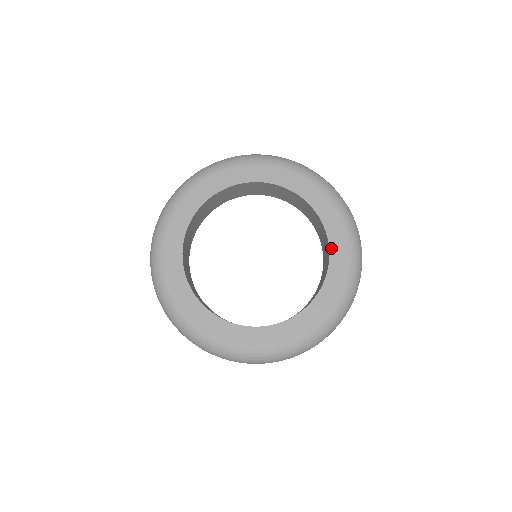
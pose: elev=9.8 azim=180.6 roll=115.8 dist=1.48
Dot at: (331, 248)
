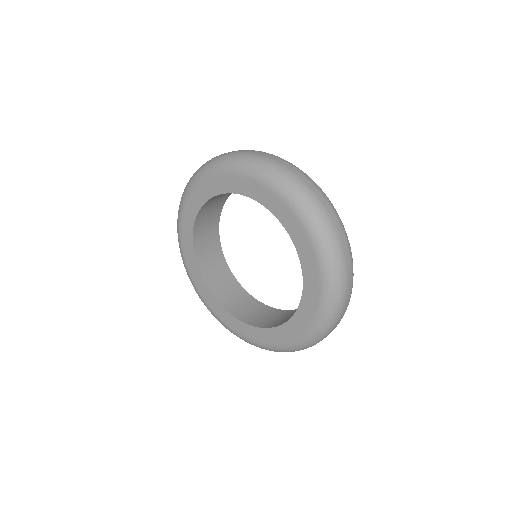
Dot at: (291, 321)
